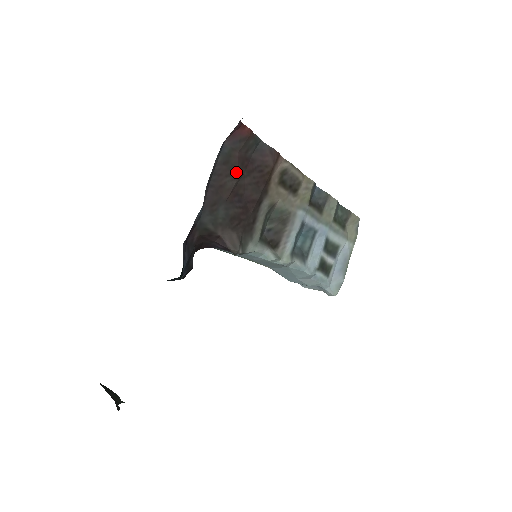
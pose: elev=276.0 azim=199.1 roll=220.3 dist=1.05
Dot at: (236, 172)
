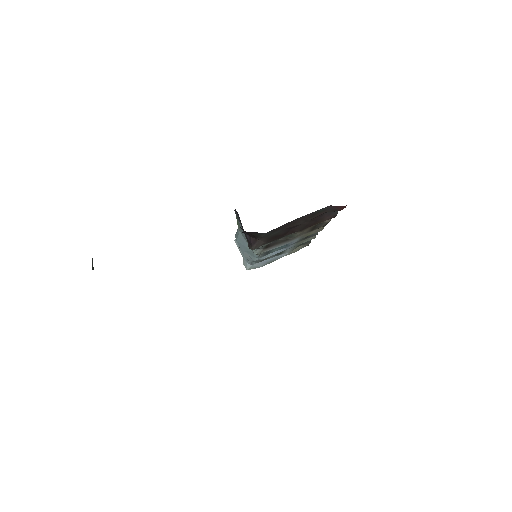
Dot at: occluded
